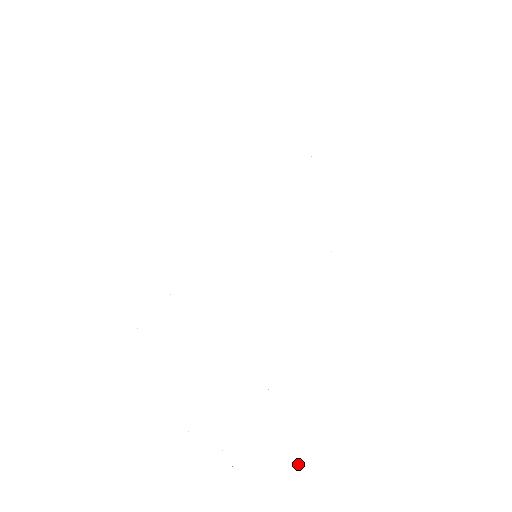
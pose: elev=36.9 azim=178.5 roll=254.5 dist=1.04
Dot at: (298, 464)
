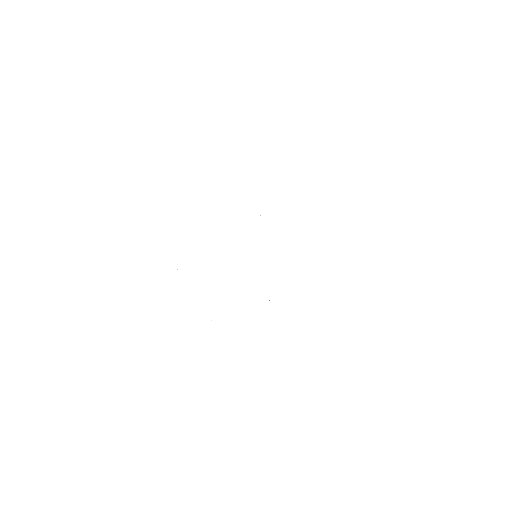
Dot at: occluded
